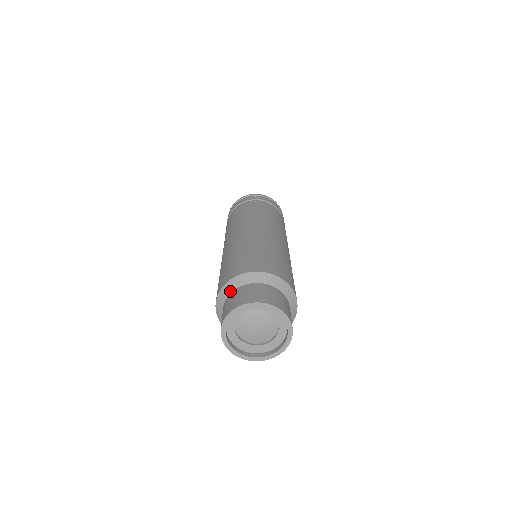
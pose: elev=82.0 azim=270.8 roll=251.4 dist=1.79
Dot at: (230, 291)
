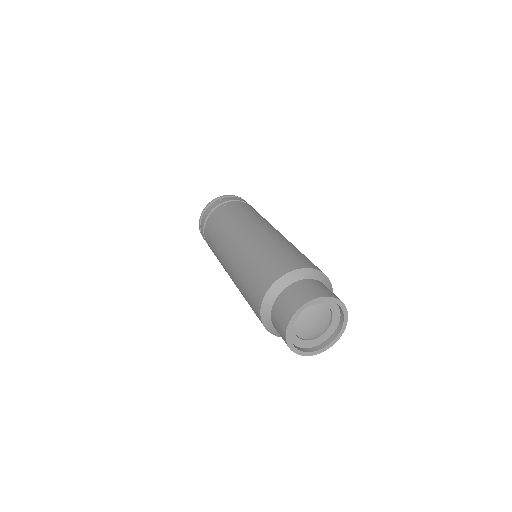
Dot at: (273, 300)
